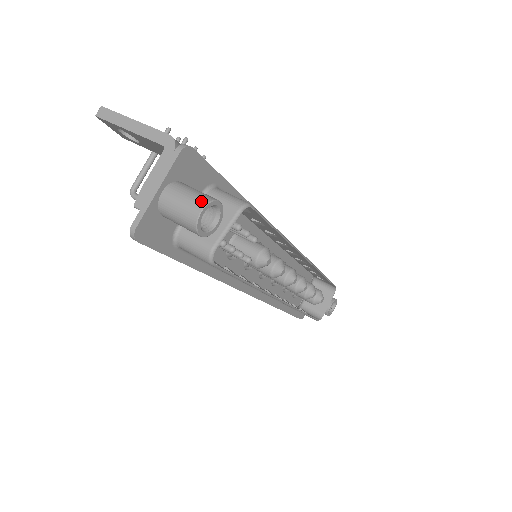
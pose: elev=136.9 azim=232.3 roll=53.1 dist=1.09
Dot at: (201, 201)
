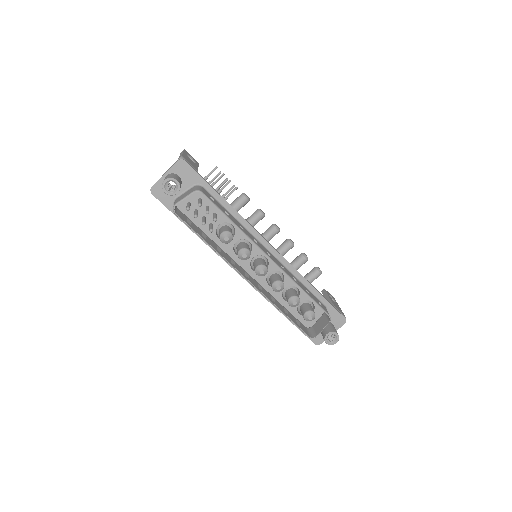
Dot at: (168, 177)
